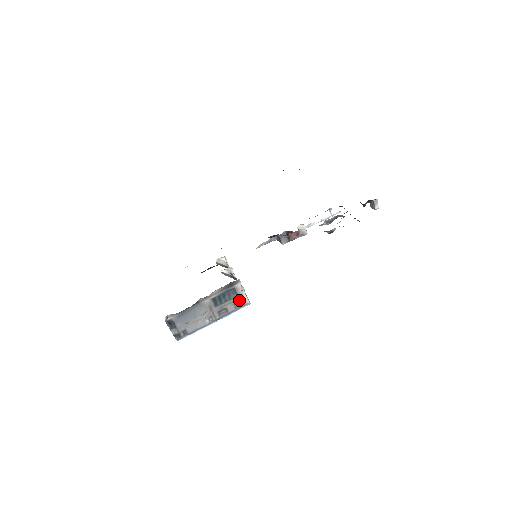
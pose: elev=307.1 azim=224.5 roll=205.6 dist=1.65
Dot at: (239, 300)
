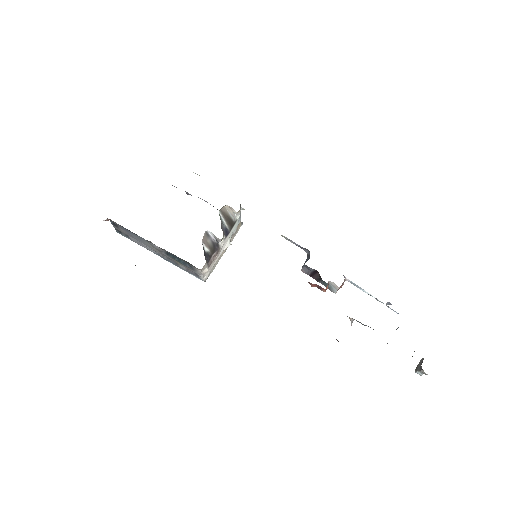
Dot at: (194, 272)
